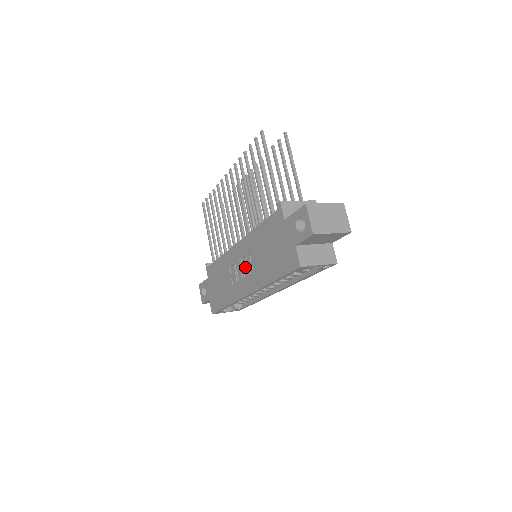
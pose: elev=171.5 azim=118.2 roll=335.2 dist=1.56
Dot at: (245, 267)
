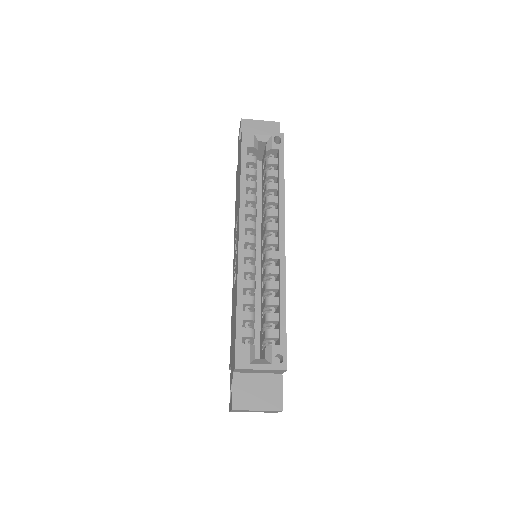
Dot at: (236, 241)
